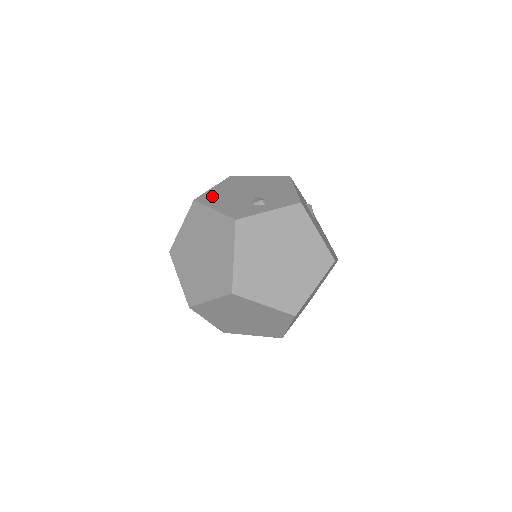
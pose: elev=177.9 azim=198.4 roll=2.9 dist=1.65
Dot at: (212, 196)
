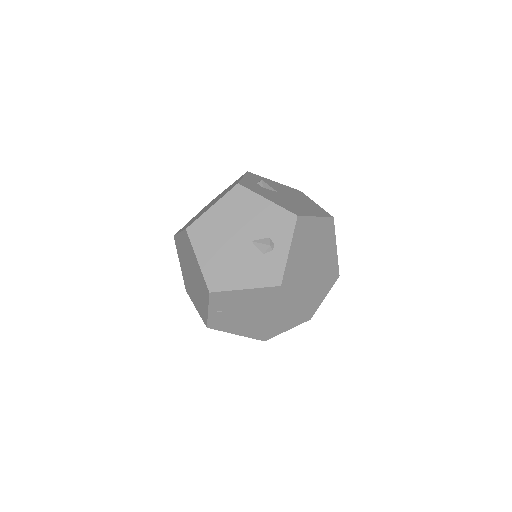
Dot at: (217, 274)
